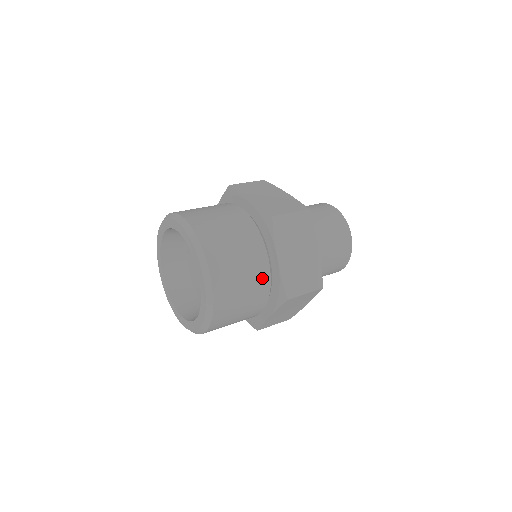
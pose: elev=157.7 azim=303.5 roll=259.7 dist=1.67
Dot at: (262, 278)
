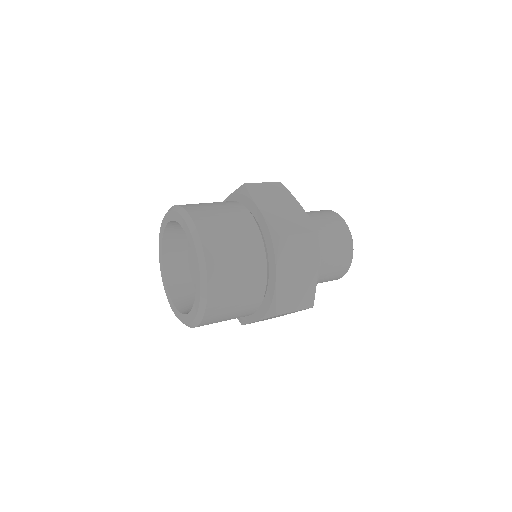
Dot at: (257, 291)
